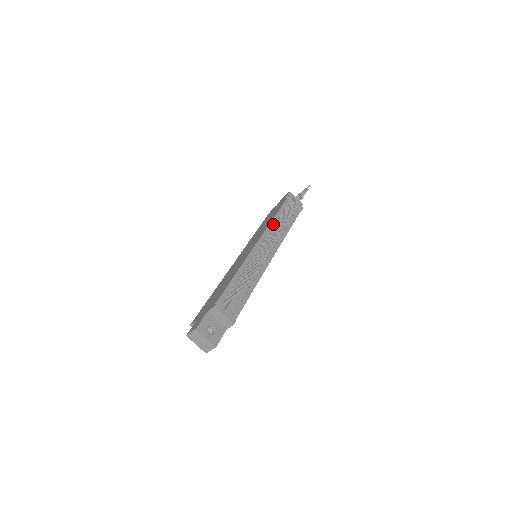
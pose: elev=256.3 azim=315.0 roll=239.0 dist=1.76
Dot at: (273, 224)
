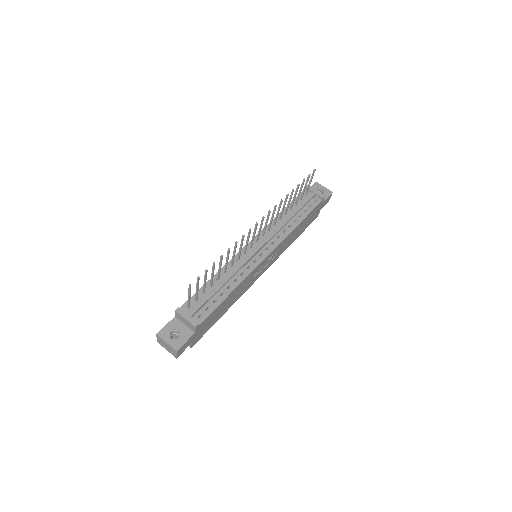
Dot at: (277, 220)
